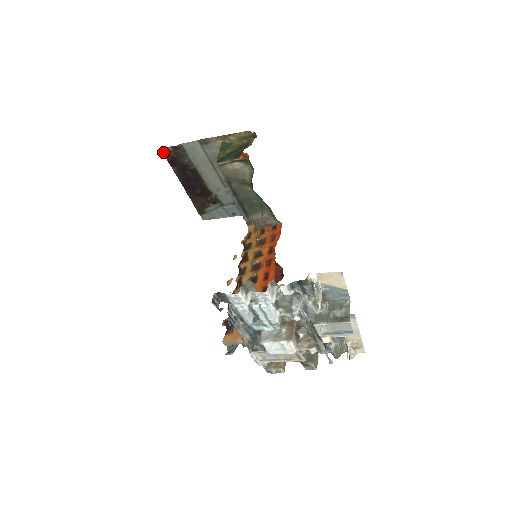
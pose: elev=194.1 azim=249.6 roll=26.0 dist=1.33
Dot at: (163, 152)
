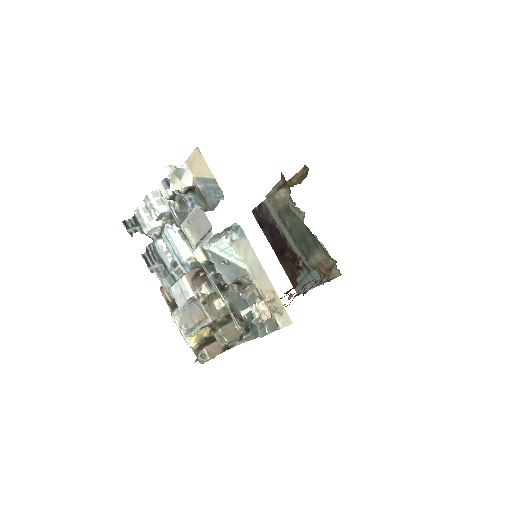
Dot at: (254, 214)
